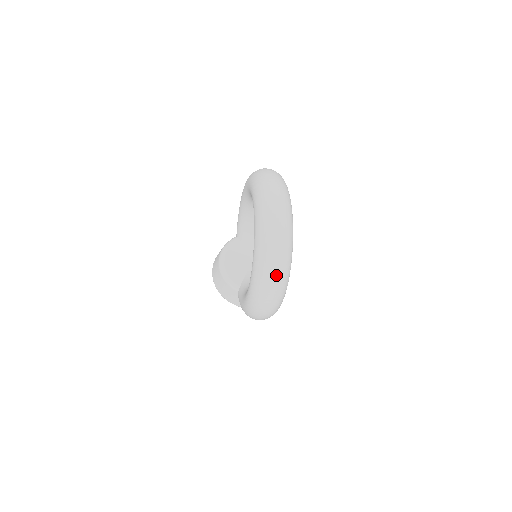
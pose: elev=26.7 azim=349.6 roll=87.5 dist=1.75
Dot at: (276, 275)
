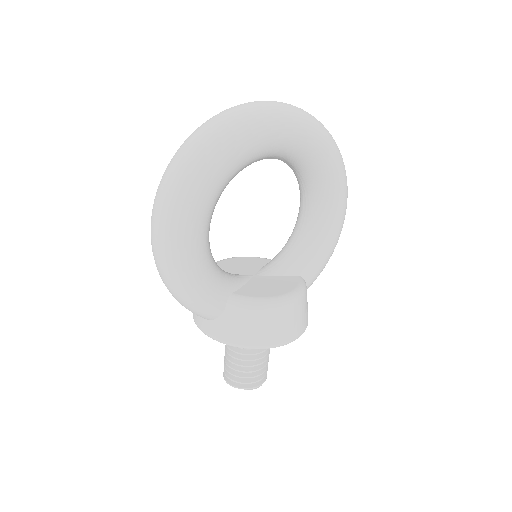
Dot at: (187, 146)
